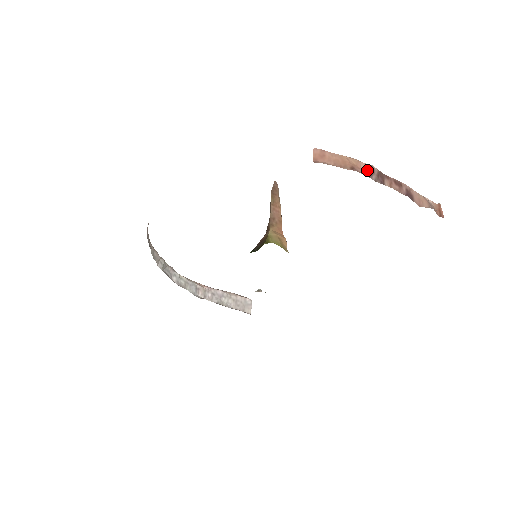
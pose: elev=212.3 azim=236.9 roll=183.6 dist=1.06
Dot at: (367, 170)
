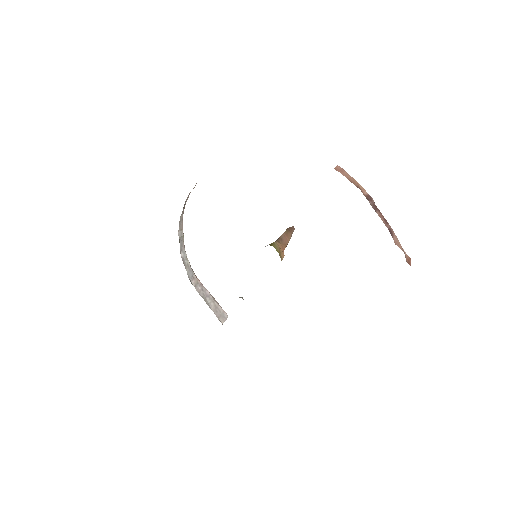
Dot at: (368, 197)
